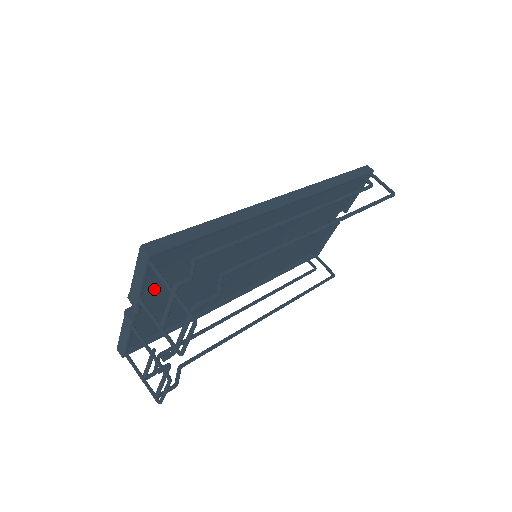
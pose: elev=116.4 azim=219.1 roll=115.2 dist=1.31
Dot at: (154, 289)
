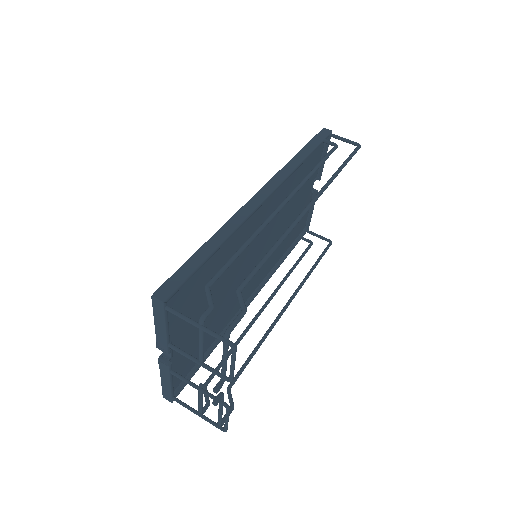
Dot at: (178, 329)
